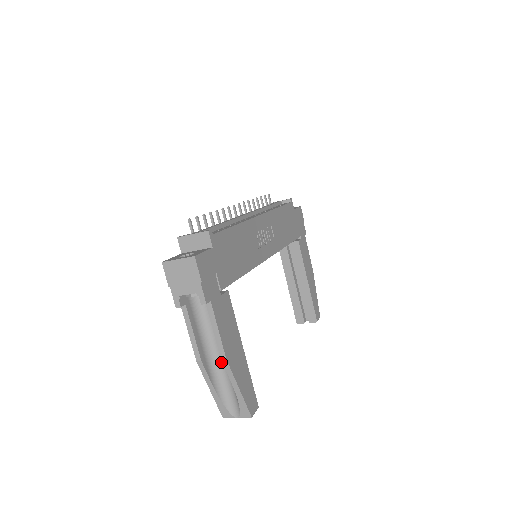
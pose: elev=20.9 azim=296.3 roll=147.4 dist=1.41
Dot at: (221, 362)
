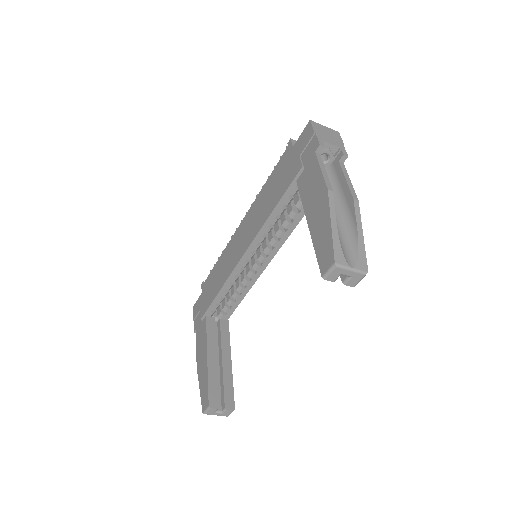
Dot at: occluded
